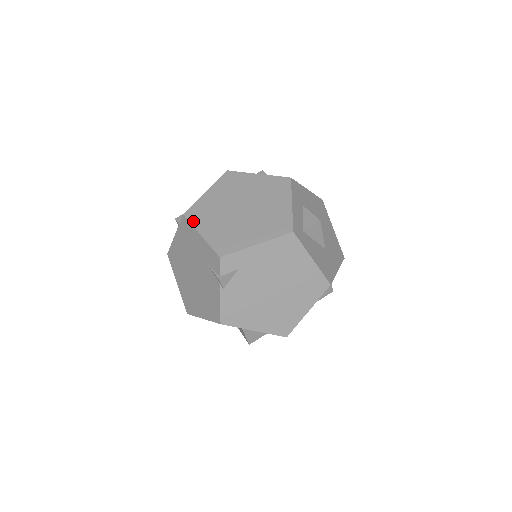
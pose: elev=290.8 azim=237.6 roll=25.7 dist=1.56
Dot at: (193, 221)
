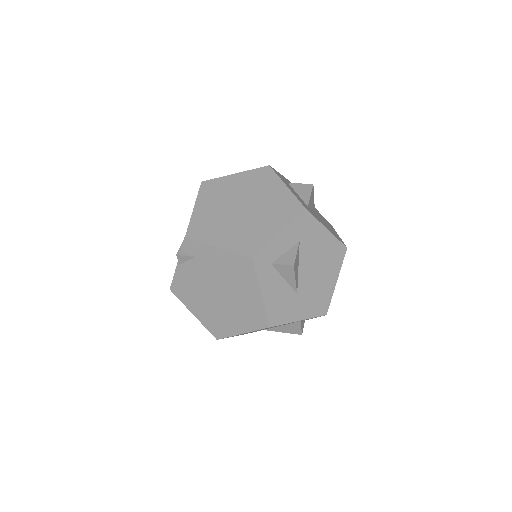
Dot at: (201, 192)
